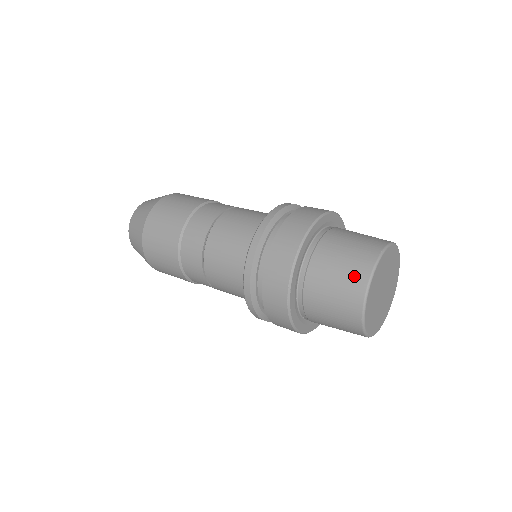
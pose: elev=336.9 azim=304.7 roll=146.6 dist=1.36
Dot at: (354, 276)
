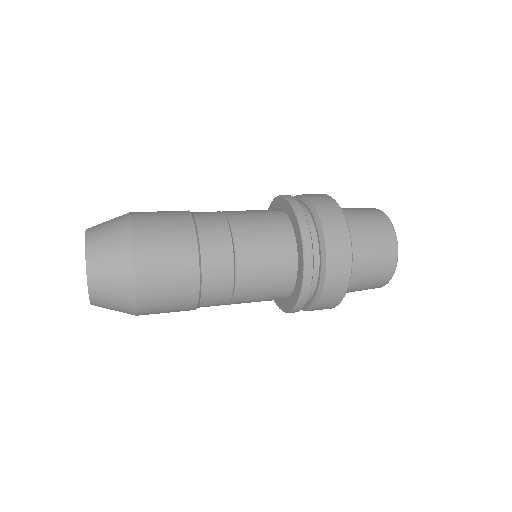
Dot at: (369, 209)
